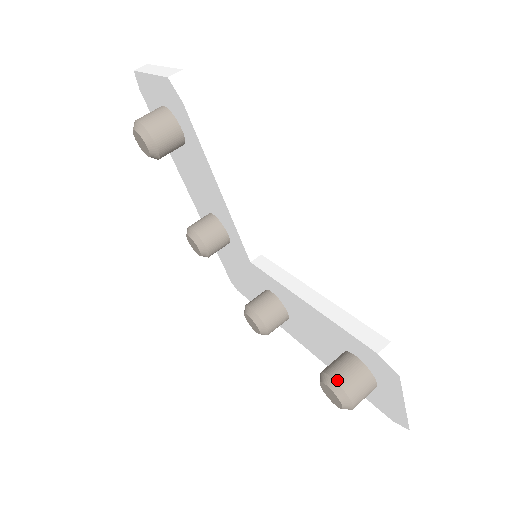
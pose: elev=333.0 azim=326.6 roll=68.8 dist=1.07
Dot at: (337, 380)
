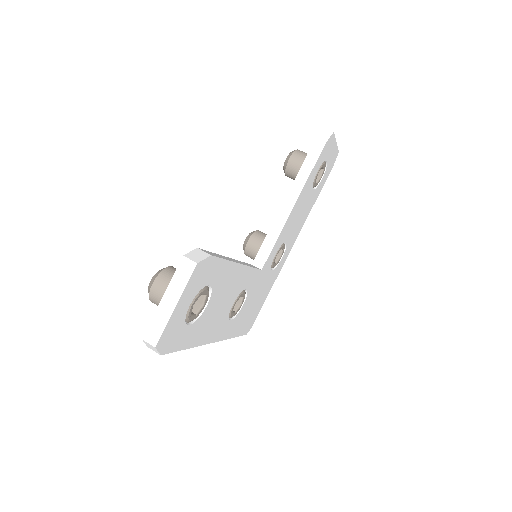
Dot at: (170, 267)
